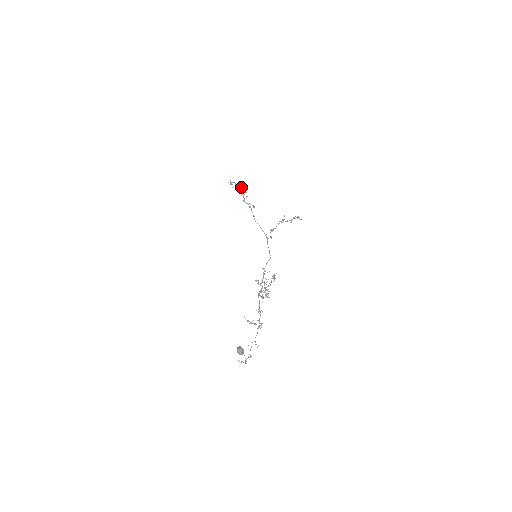
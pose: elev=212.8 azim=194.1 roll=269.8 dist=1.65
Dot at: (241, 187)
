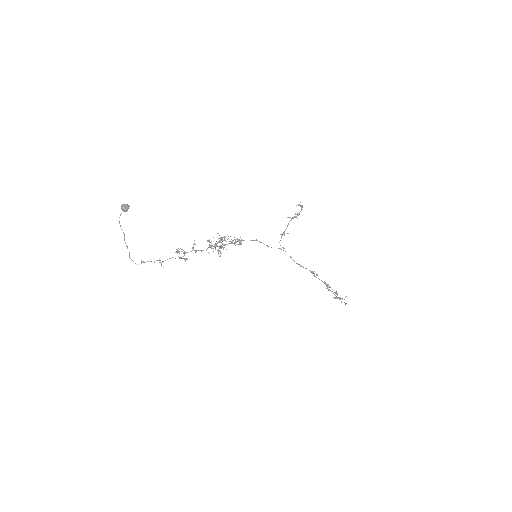
Dot at: occluded
